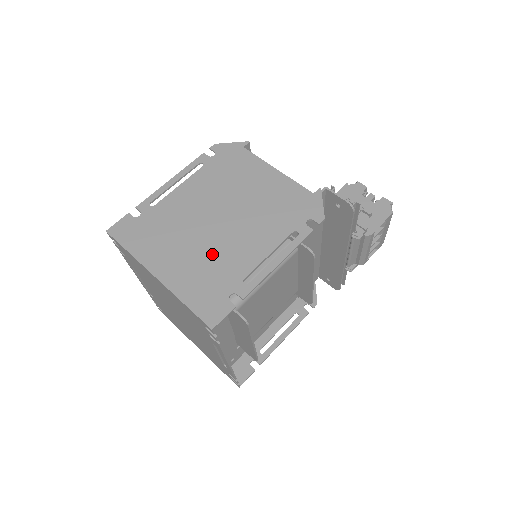
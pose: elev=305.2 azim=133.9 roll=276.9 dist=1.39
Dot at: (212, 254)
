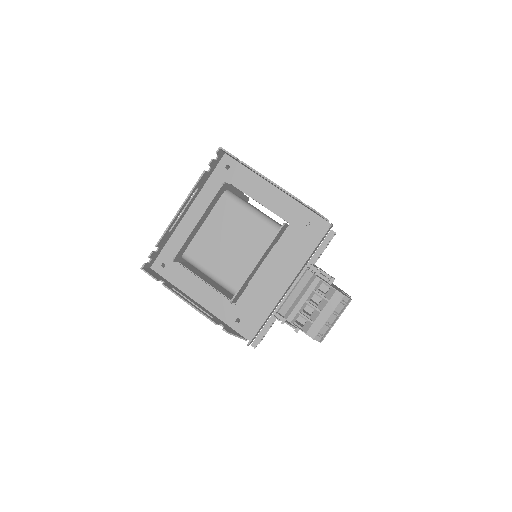
Dot at: occluded
